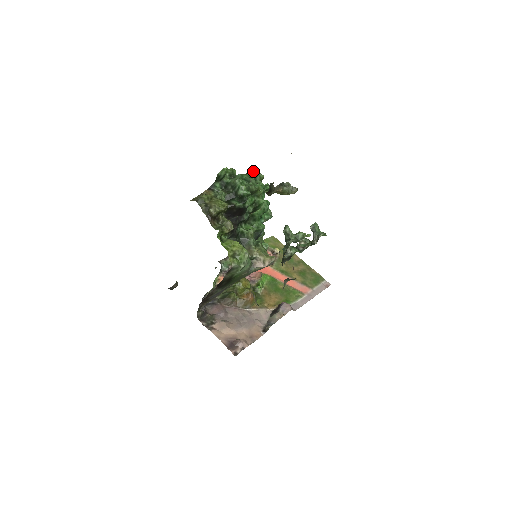
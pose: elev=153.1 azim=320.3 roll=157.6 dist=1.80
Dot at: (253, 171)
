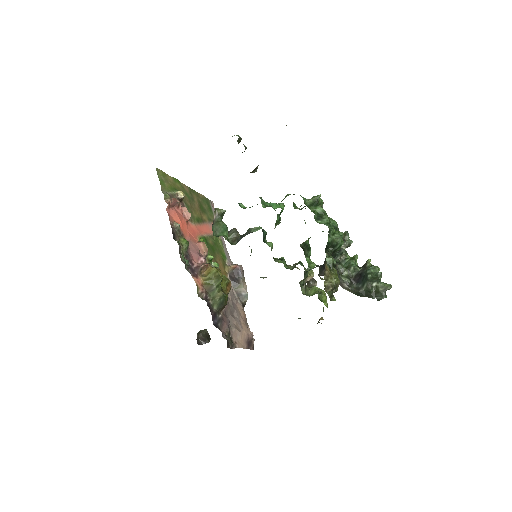
Dot at: (319, 202)
